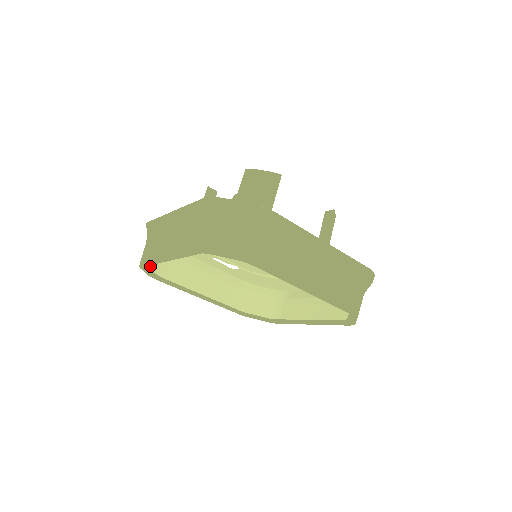
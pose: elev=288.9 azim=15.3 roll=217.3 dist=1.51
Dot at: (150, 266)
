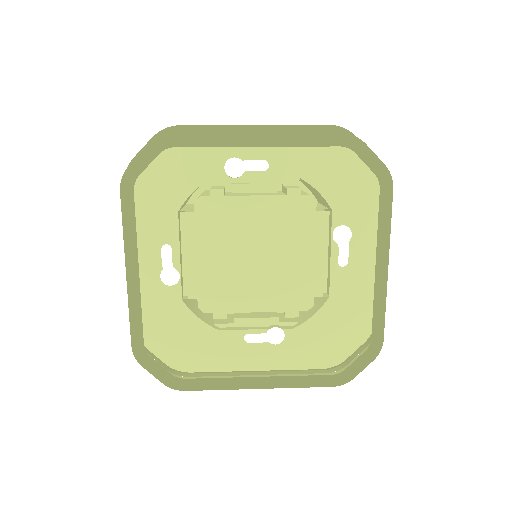
Dot at: occluded
